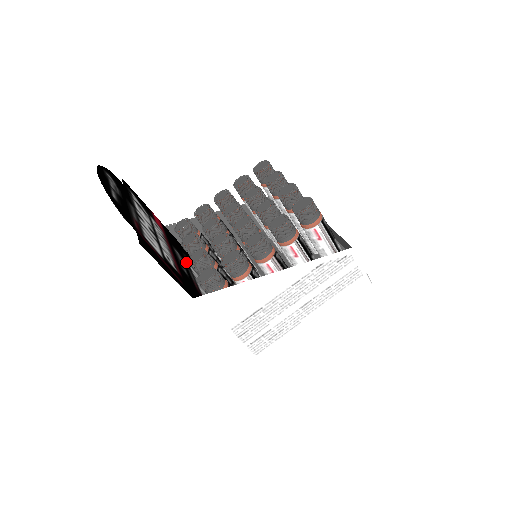
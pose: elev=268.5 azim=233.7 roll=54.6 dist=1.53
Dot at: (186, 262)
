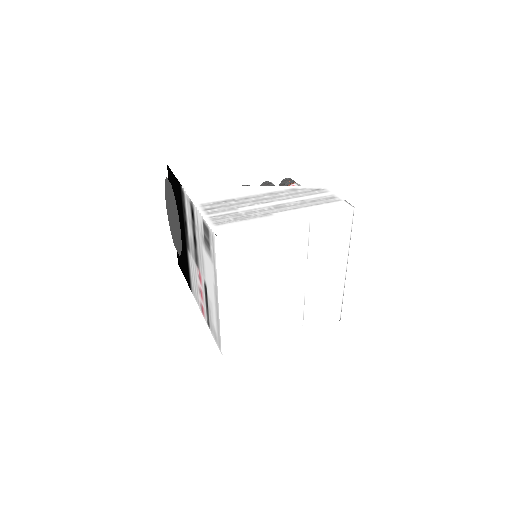
Dot at: (194, 267)
